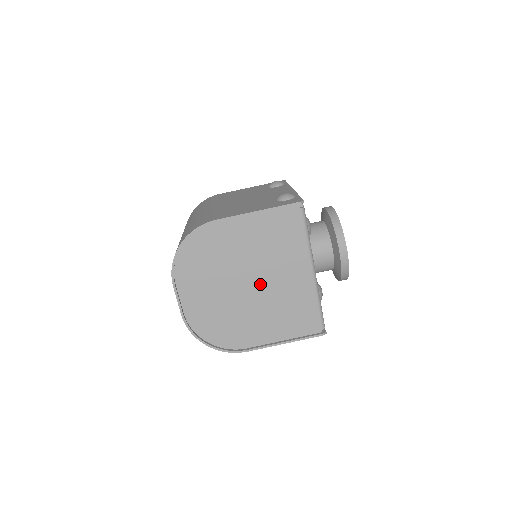
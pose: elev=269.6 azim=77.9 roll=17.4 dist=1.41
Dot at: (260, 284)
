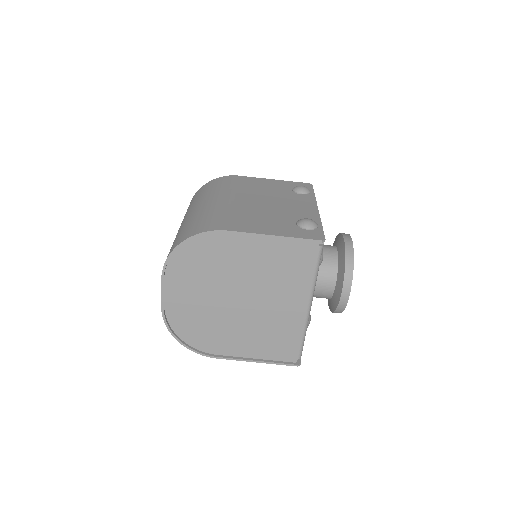
Dot at: (251, 303)
